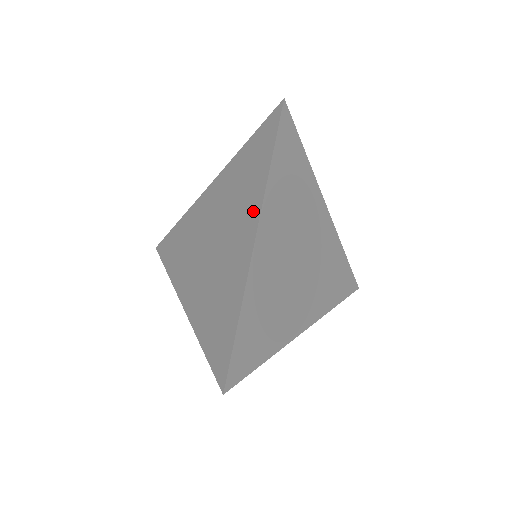
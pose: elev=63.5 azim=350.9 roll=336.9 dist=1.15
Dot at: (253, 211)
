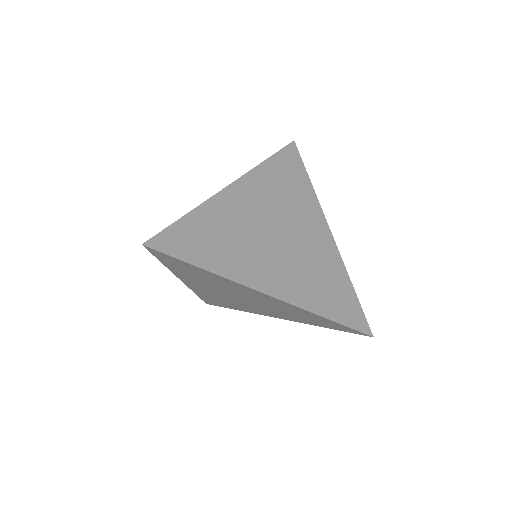
Dot at: occluded
